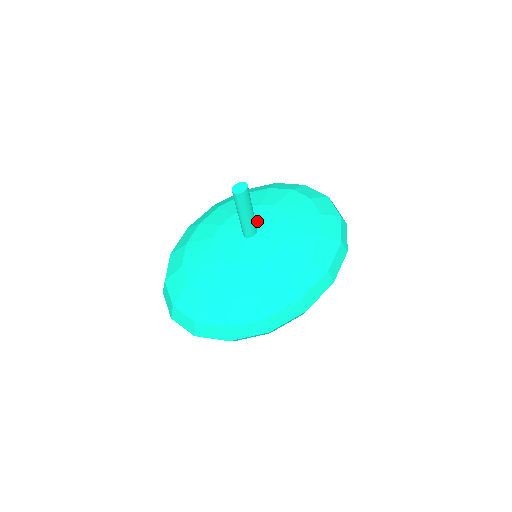
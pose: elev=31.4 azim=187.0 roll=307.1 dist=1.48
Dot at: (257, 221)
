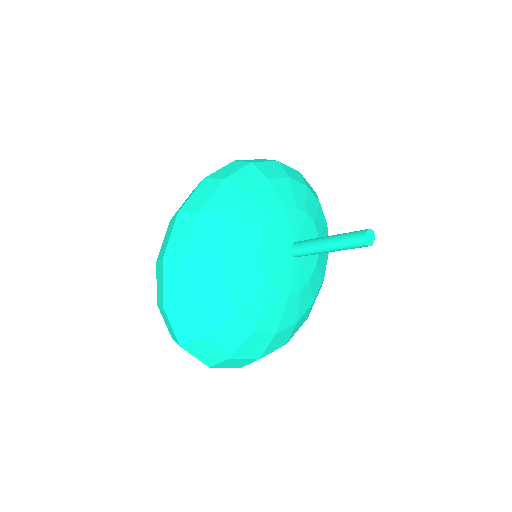
Dot at: (299, 234)
